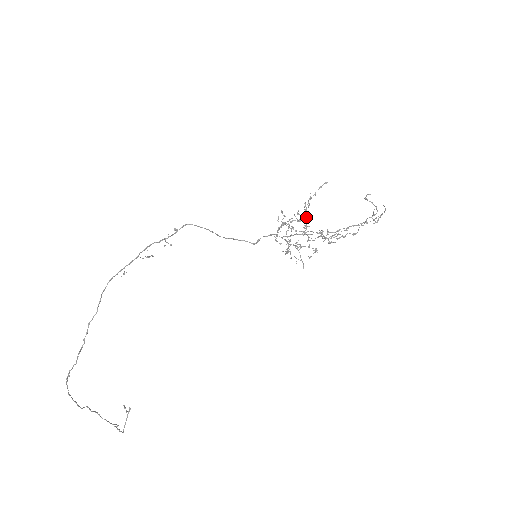
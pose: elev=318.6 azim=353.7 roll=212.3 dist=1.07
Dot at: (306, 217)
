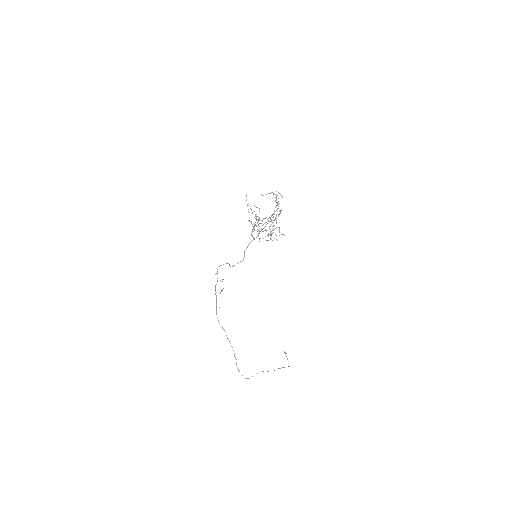
Dot at: occluded
